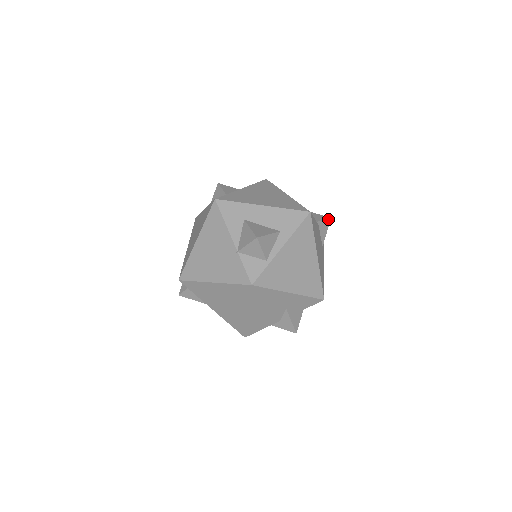
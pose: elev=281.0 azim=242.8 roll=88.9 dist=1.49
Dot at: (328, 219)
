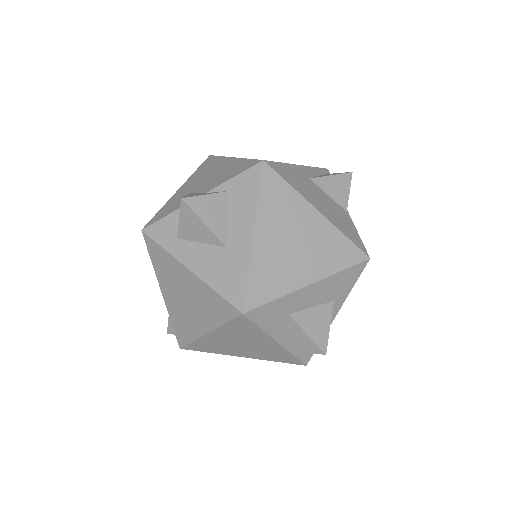
Dot at: (351, 179)
